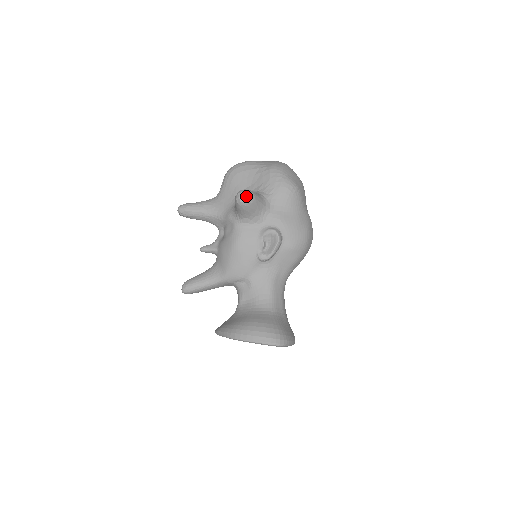
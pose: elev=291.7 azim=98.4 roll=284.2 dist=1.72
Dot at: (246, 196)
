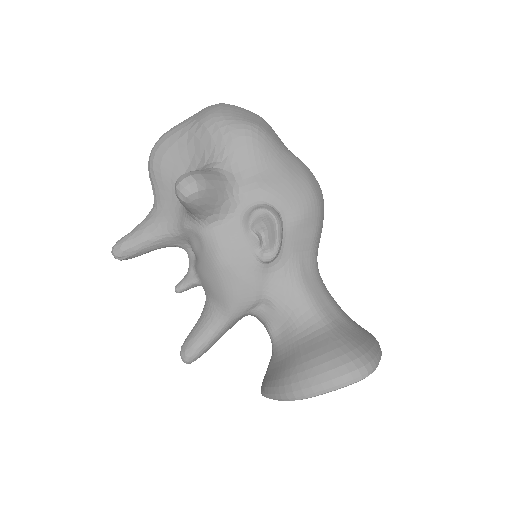
Dot at: (190, 184)
